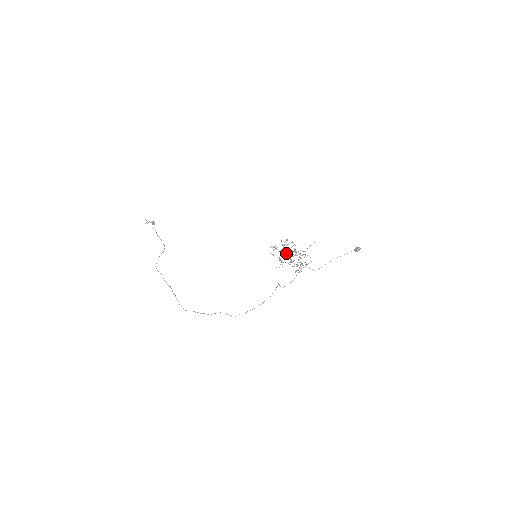
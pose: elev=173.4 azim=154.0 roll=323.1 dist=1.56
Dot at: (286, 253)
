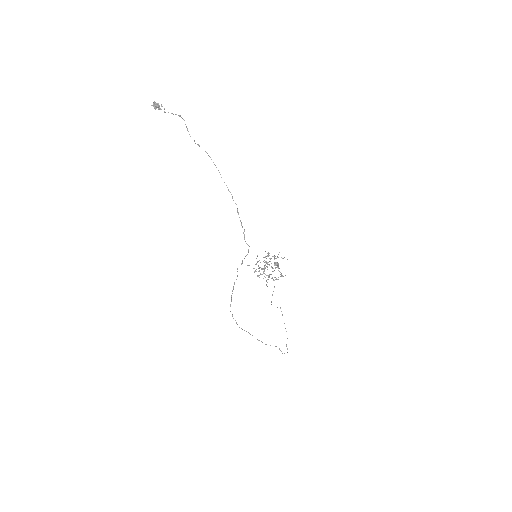
Dot at: occluded
